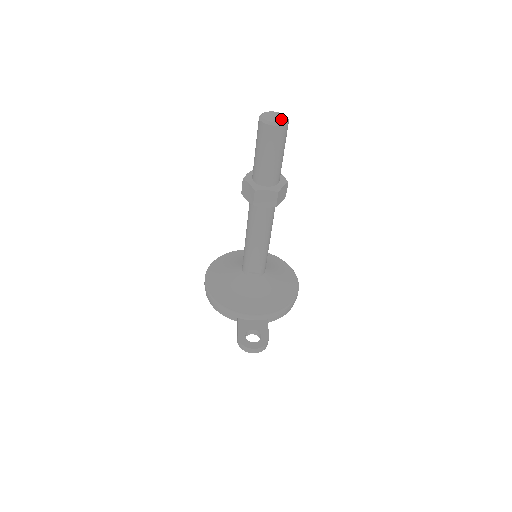
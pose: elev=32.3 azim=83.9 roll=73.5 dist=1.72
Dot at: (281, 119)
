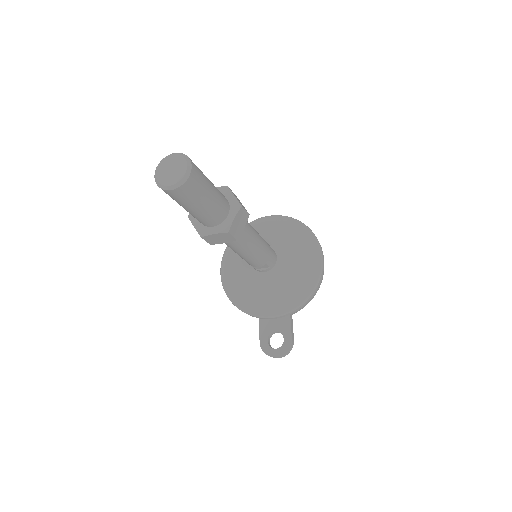
Dot at: (179, 173)
